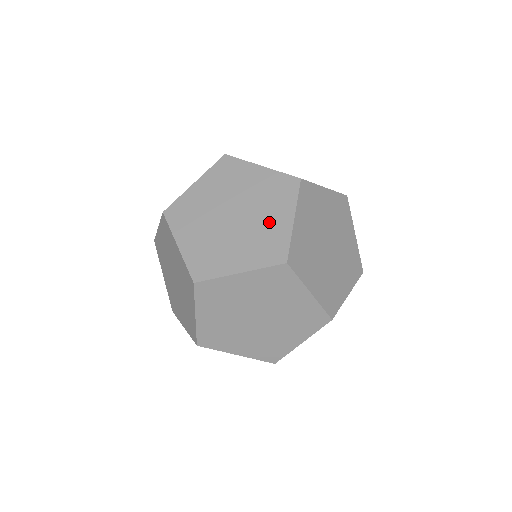
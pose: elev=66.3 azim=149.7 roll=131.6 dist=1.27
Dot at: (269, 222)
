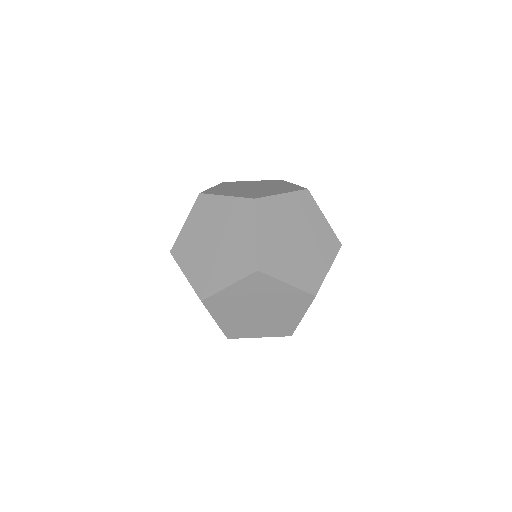
Dot at: (316, 261)
